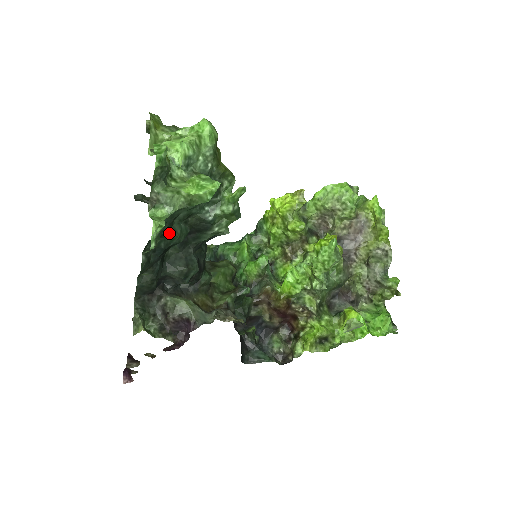
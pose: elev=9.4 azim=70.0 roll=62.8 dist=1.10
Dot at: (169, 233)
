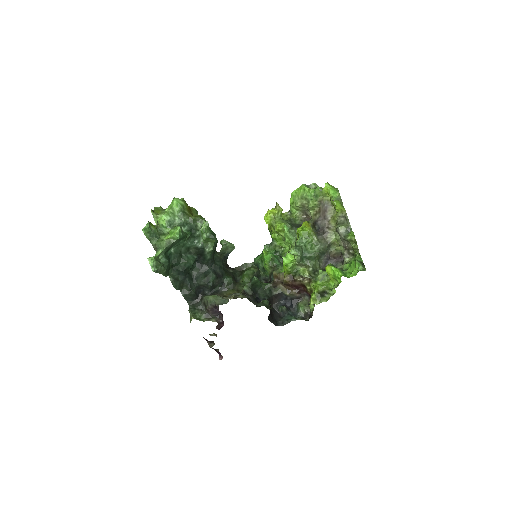
Dot at: (181, 262)
